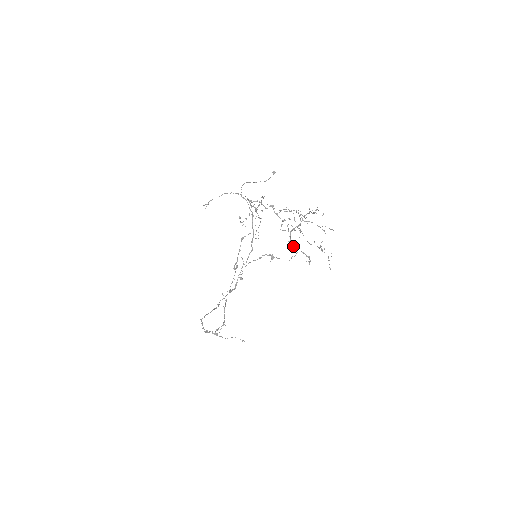
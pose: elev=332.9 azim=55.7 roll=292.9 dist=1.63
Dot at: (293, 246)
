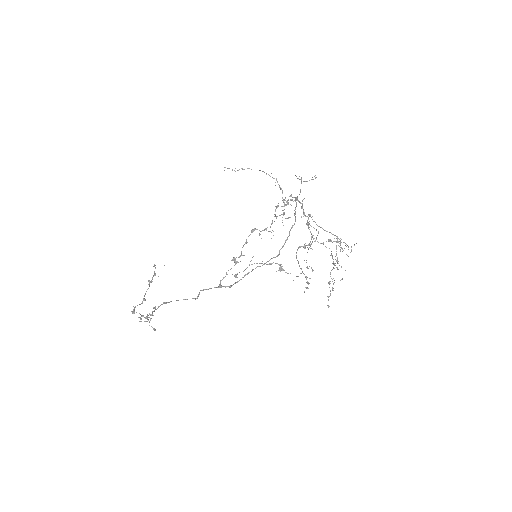
Dot at: occluded
